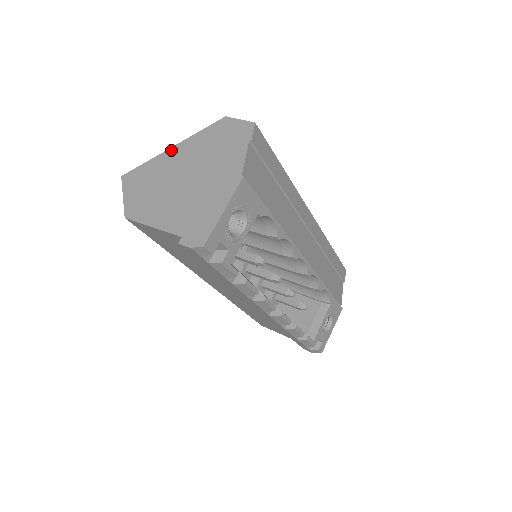
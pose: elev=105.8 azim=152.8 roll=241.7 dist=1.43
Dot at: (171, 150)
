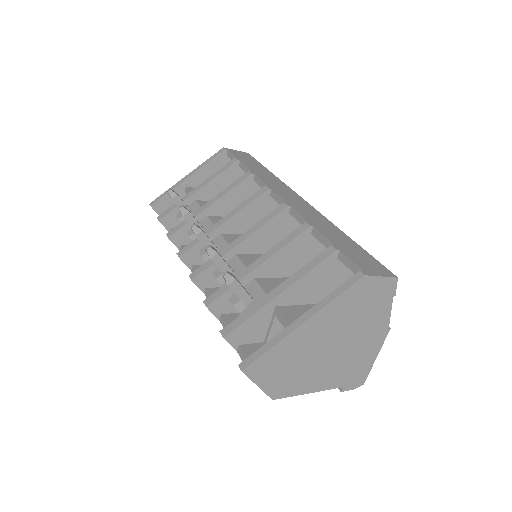
Dot at: (304, 327)
